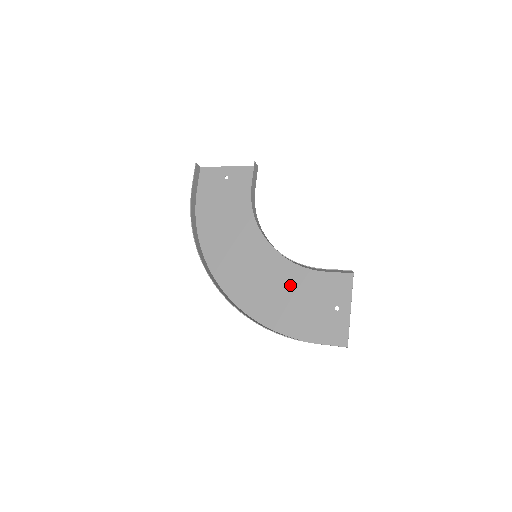
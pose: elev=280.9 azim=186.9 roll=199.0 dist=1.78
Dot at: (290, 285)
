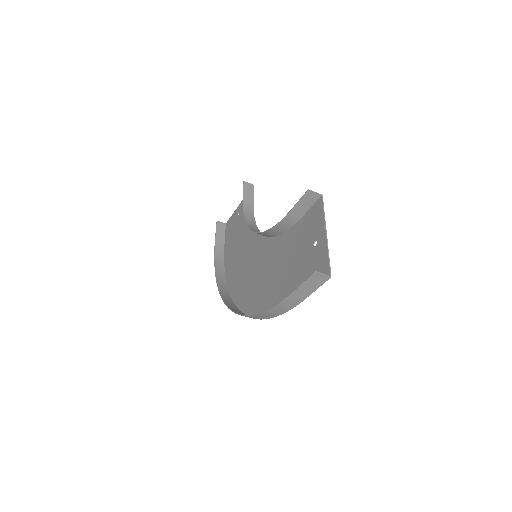
Dot at: (279, 258)
